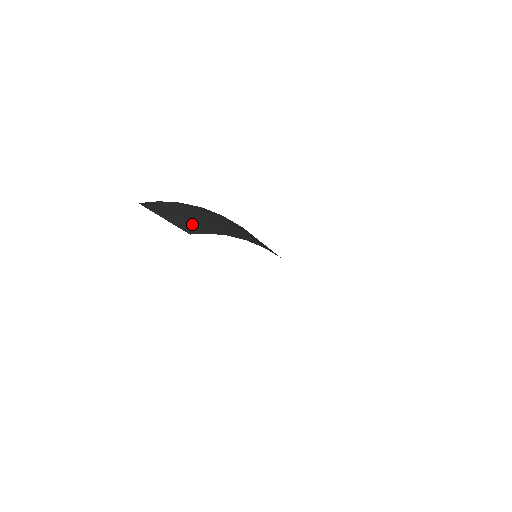
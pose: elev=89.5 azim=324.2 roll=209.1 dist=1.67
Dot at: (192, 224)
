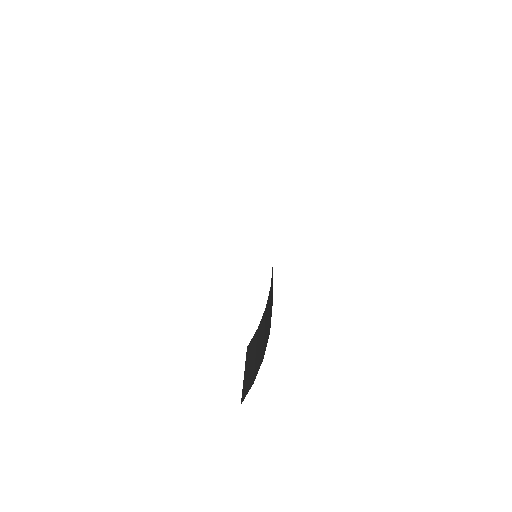
Dot at: occluded
